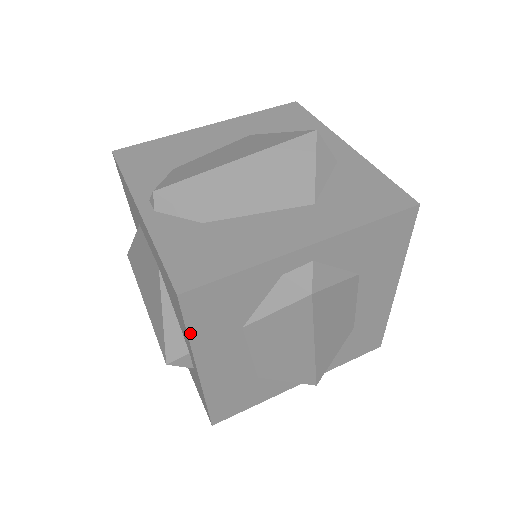
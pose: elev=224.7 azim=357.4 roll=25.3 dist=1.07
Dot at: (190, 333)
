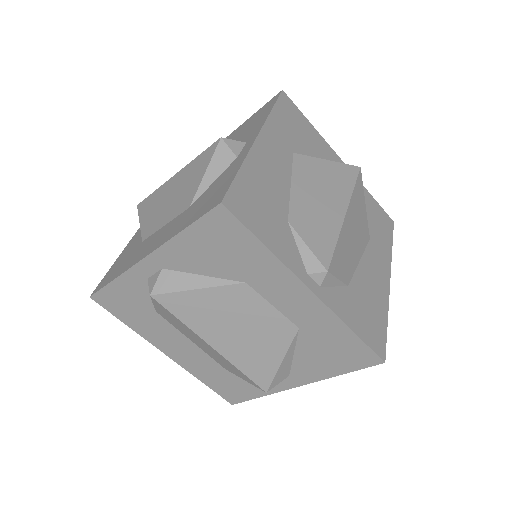
Dot at: (343, 372)
